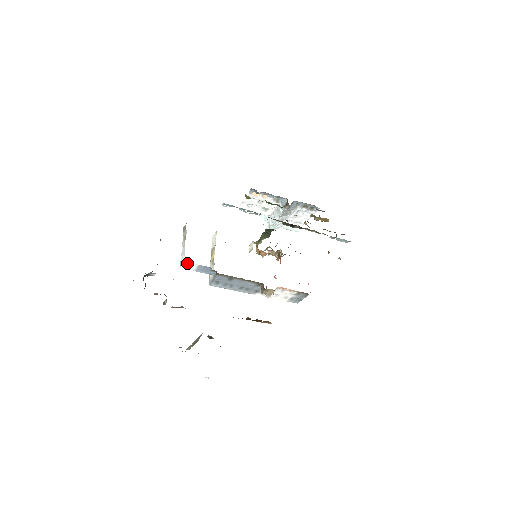
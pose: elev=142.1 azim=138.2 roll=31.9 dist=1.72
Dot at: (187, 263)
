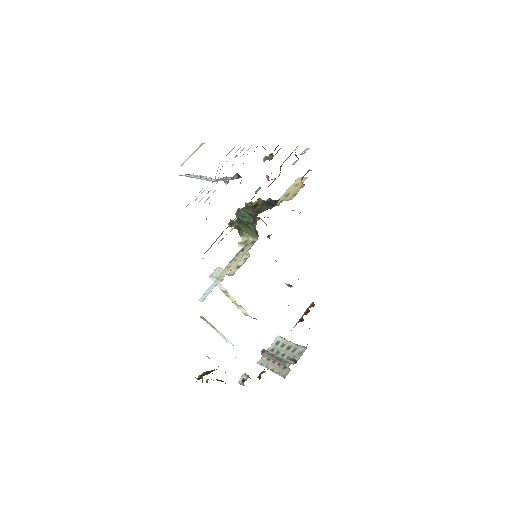
Dot at: occluded
